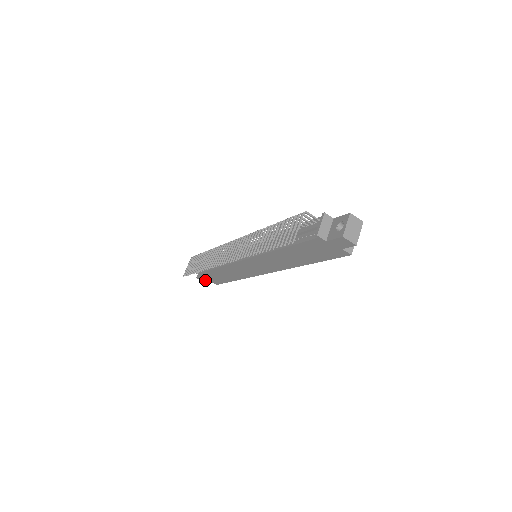
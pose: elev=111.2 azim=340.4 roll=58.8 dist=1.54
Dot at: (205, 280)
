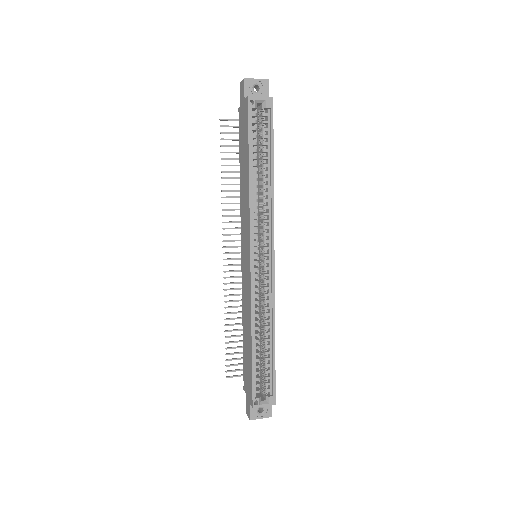
Dot at: (249, 407)
